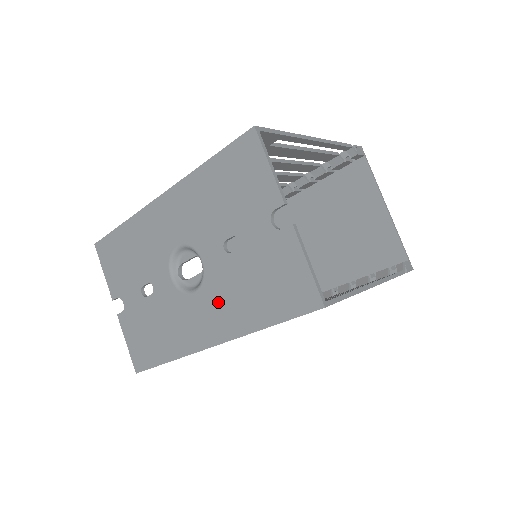
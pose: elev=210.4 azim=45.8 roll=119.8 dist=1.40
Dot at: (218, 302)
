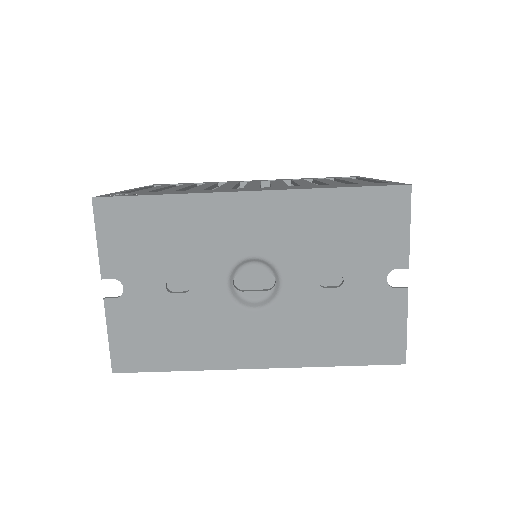
Dot at: (286, 329)
